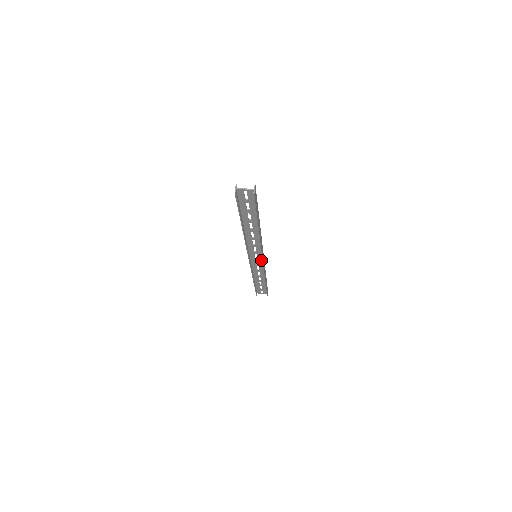
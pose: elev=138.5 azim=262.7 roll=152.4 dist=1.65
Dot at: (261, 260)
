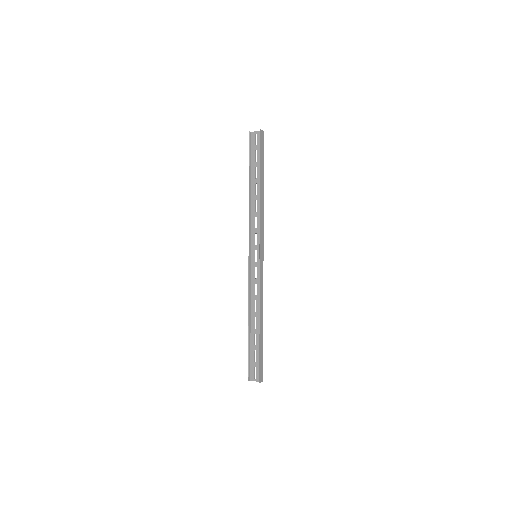
Dot at: (260, 266)
